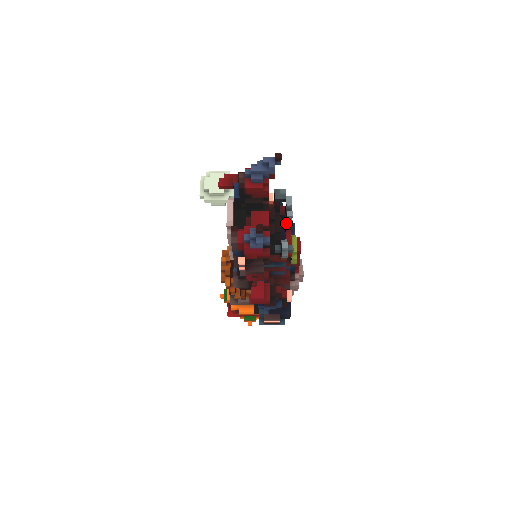
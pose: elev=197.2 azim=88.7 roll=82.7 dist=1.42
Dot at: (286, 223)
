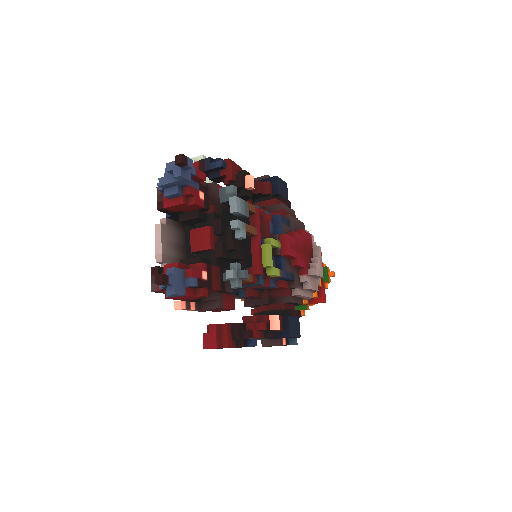
Dot at: (237, 236)
